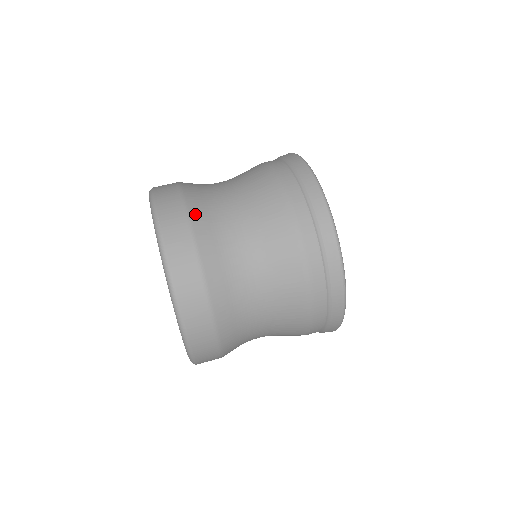
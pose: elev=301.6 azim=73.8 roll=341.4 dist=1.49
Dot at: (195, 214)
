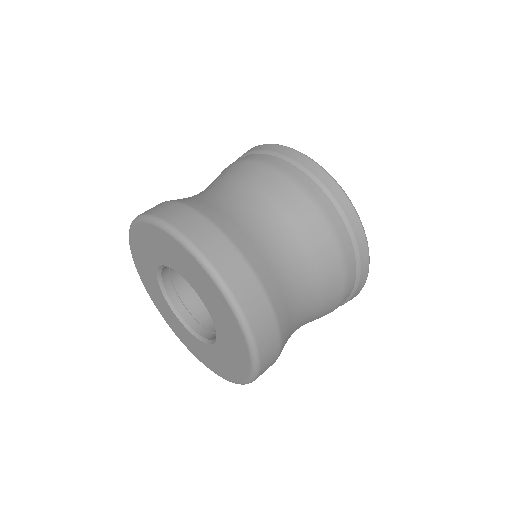
Dot at: (259, 269)
